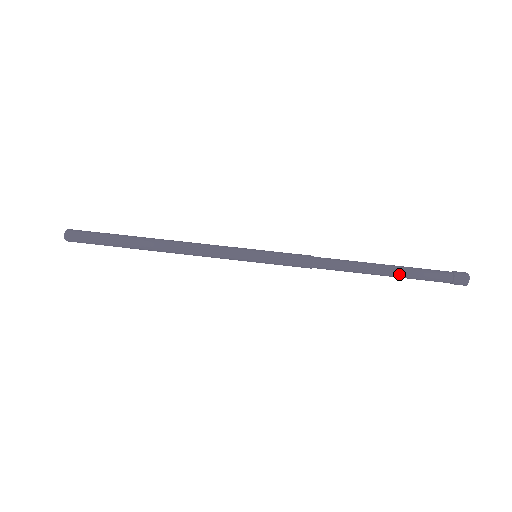
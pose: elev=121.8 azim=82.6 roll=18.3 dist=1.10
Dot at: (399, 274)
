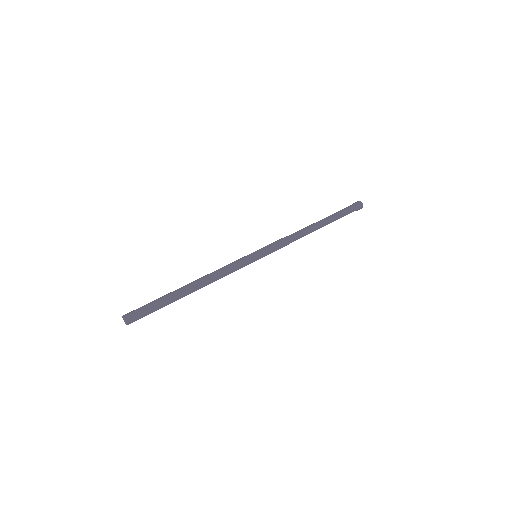
Dot at: (332, 219)
